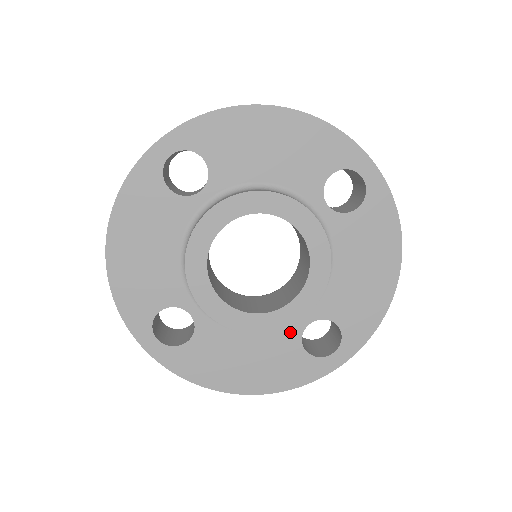
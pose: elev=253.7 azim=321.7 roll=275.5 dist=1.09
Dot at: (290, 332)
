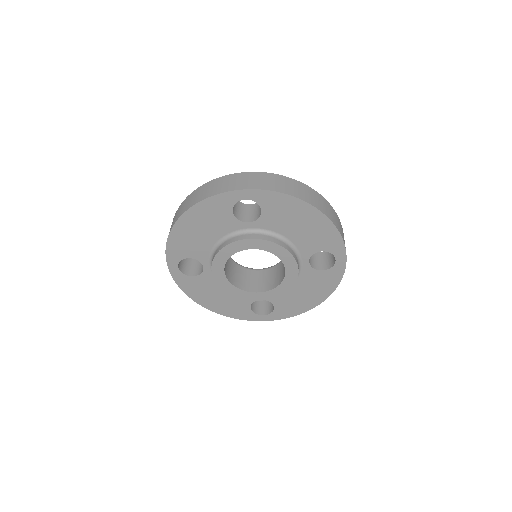
Dot at: (306, 271)
